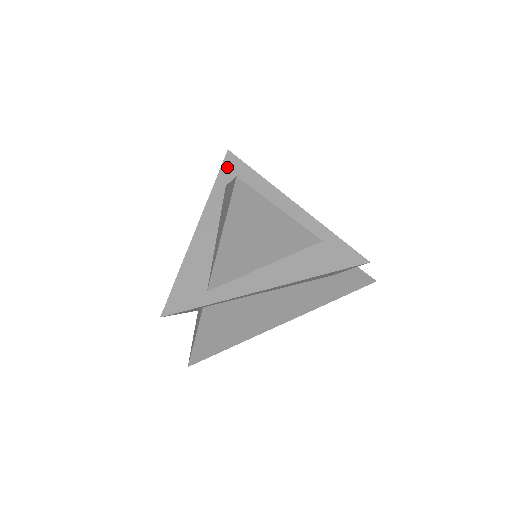
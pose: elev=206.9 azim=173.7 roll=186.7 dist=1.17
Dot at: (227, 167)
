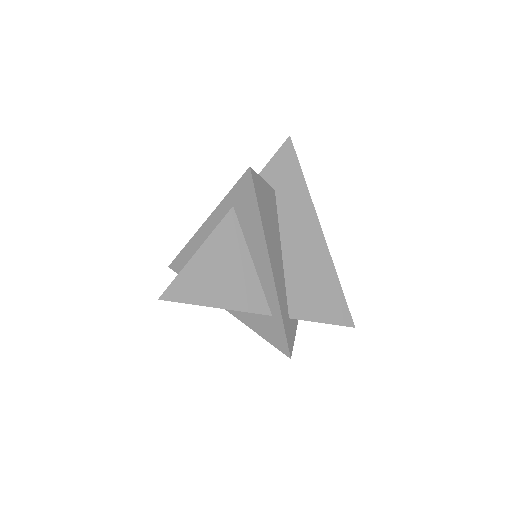
Dot at: (241, 187)
